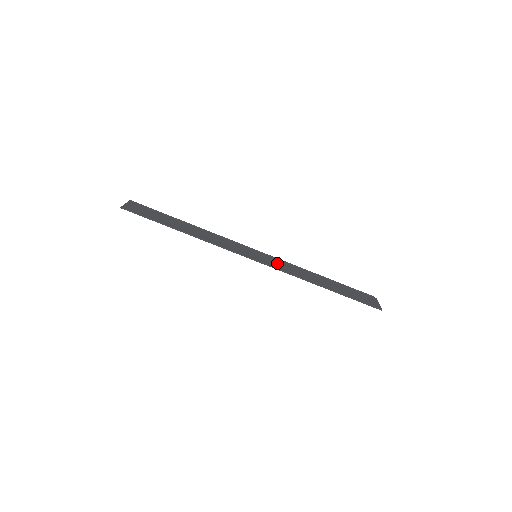
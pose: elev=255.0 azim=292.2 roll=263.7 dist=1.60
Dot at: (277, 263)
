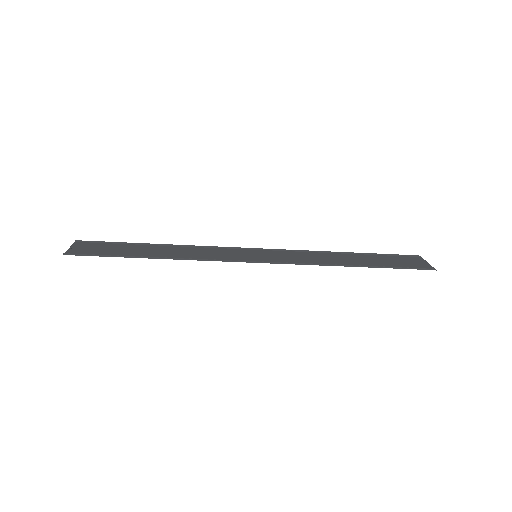
Dot at: (285, 256)
